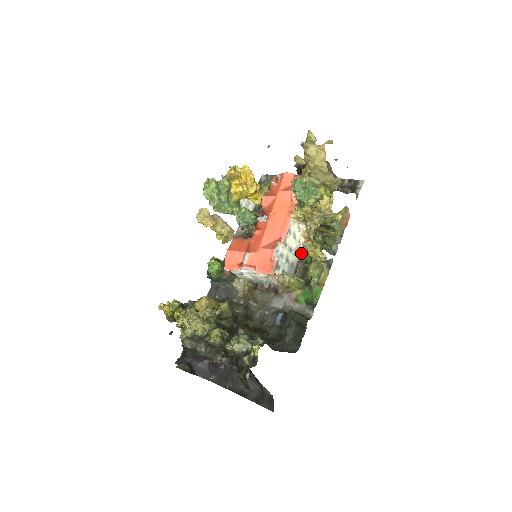
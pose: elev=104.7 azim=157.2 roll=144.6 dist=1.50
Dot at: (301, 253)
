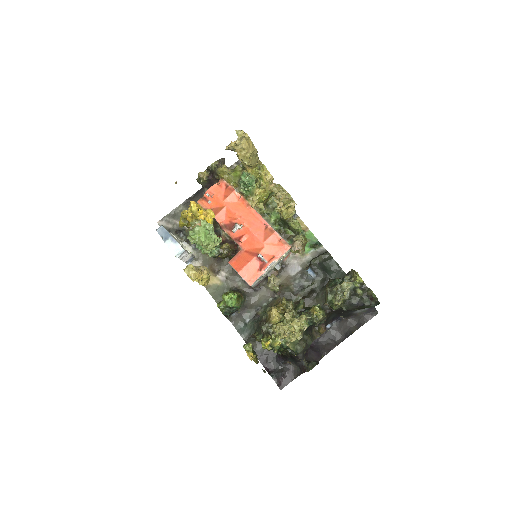
Dot at: occluded
